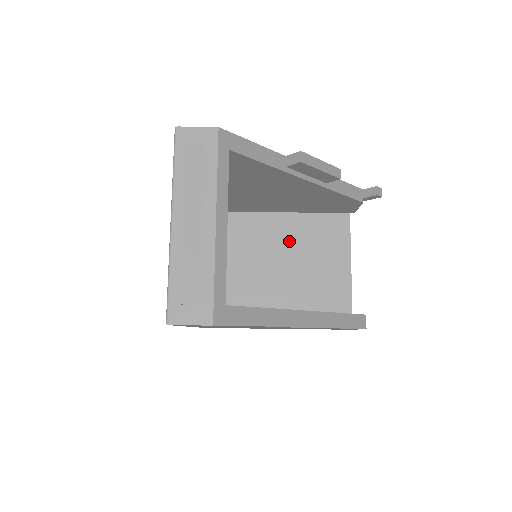
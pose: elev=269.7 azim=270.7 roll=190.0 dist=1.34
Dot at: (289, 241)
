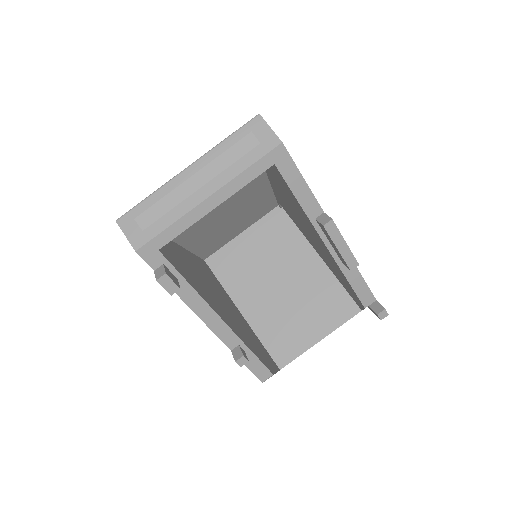
Dot at: (303, 276)
